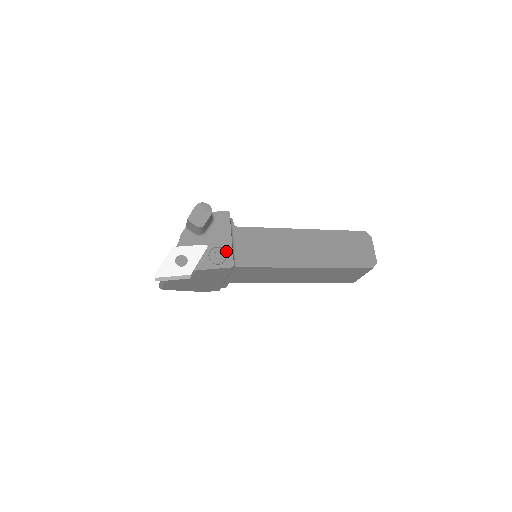
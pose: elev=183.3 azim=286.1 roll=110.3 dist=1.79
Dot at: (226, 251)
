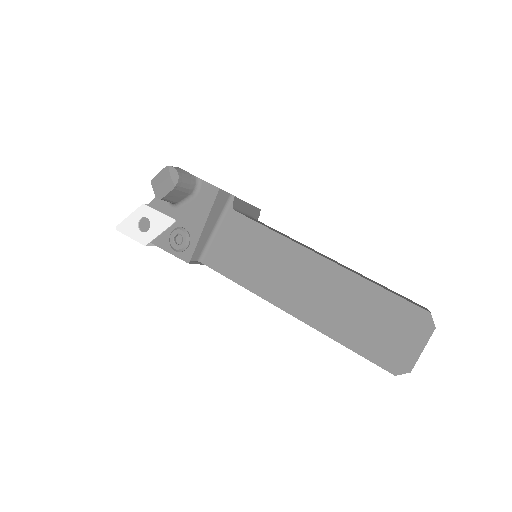
Dot at: (191, 239)
